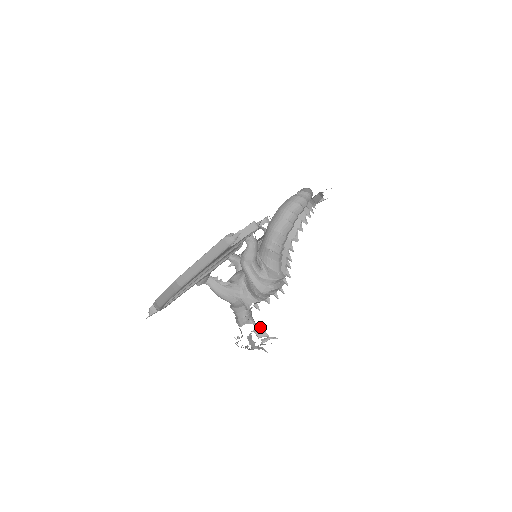
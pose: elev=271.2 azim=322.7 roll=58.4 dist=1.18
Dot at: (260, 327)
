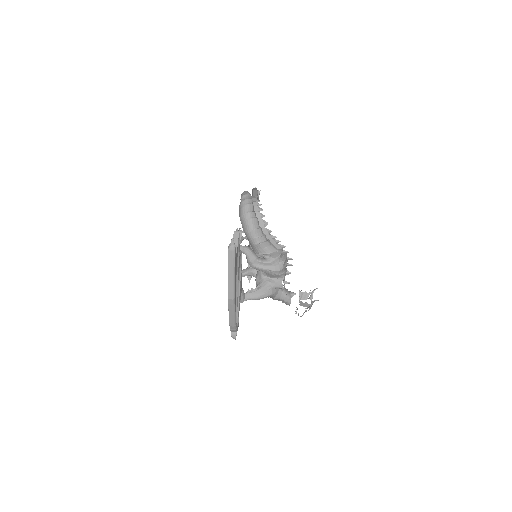
Dot at: (301, 293)
